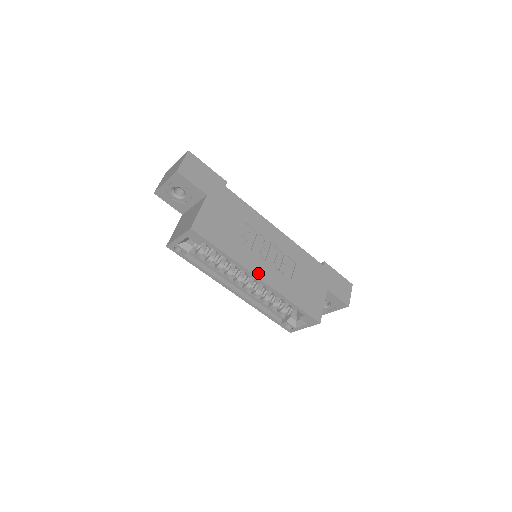
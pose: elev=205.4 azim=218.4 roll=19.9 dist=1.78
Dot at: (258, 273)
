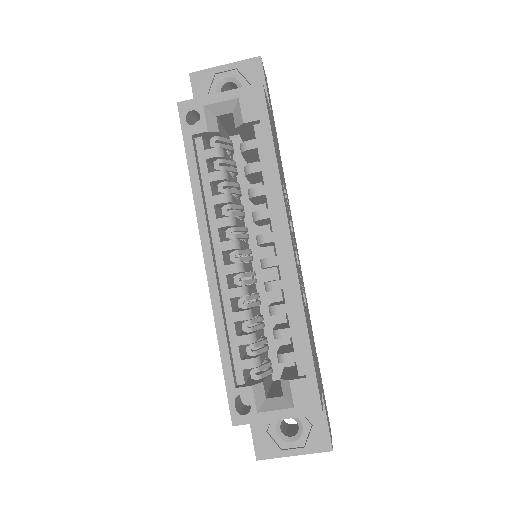
Dot at: (291, 237)
